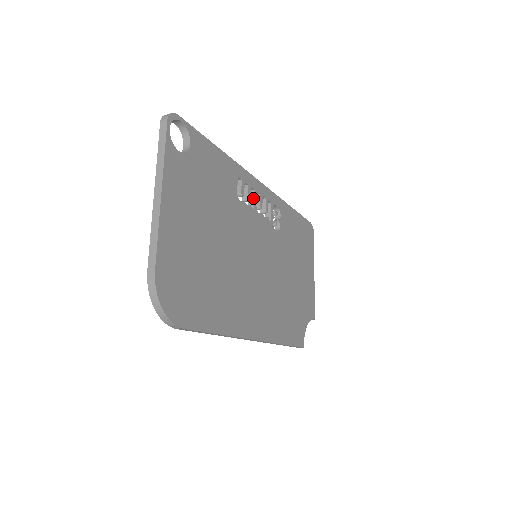
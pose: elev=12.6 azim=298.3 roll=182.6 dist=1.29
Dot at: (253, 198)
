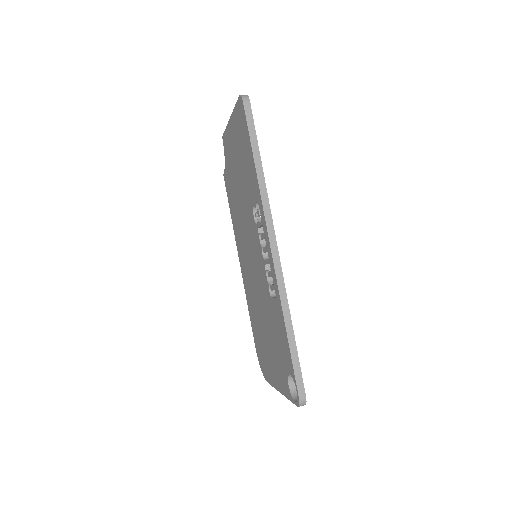
Dot at: occluded
